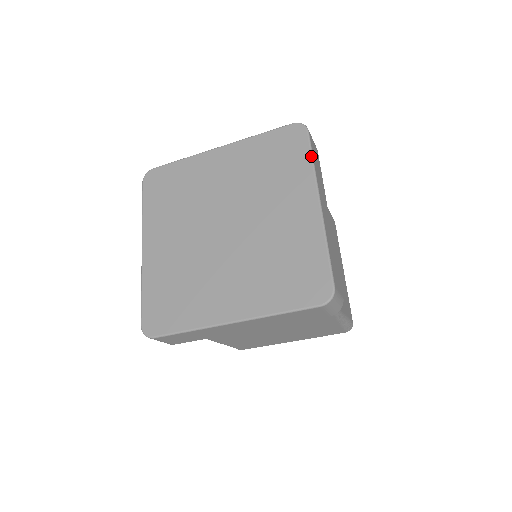
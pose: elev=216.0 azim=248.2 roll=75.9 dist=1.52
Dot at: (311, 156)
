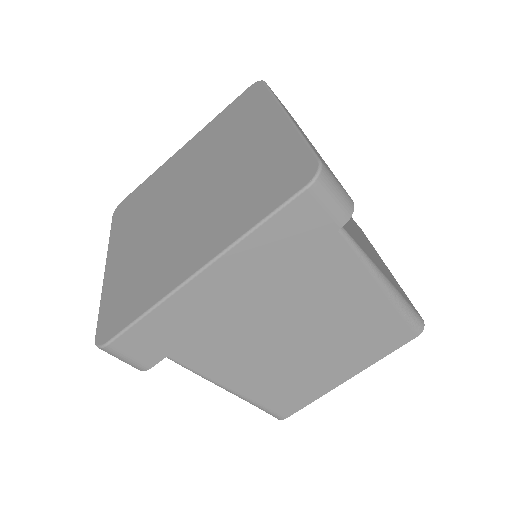
Dot at: (270, 92)
